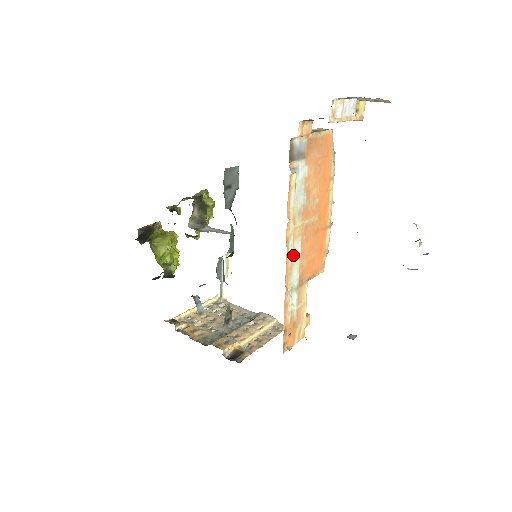
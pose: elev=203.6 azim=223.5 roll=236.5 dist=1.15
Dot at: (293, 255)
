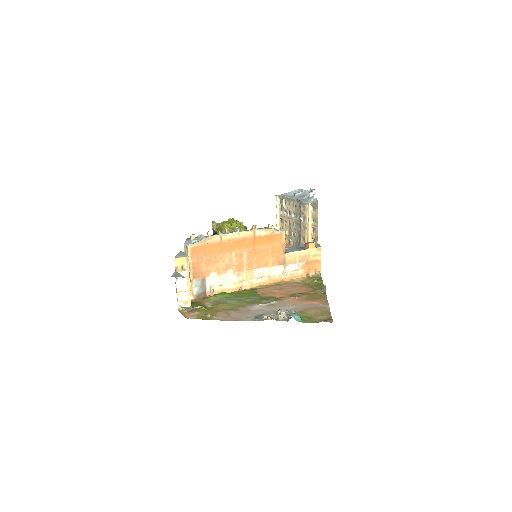
Dot at: (263, 276)
